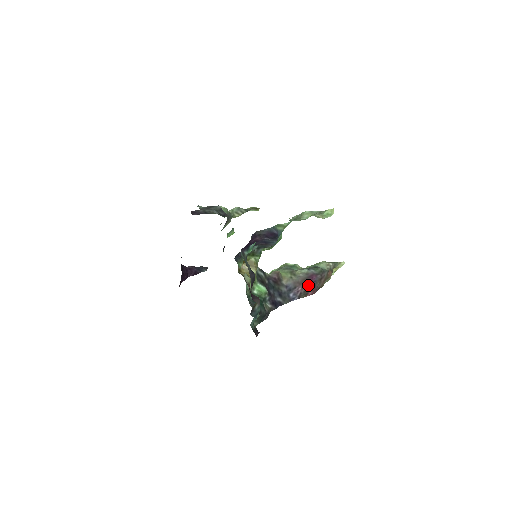
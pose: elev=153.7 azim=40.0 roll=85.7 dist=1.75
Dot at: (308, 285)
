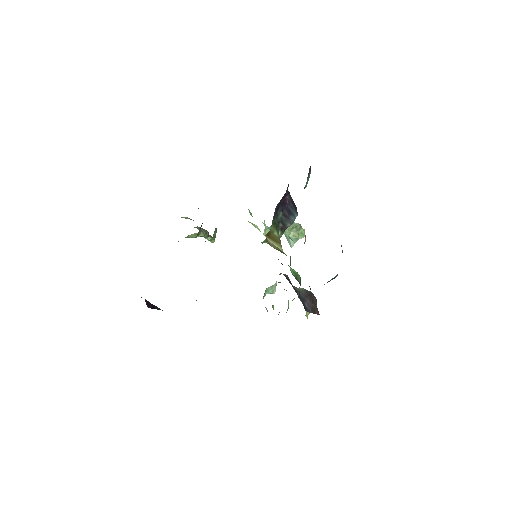
Dot at: occluded
